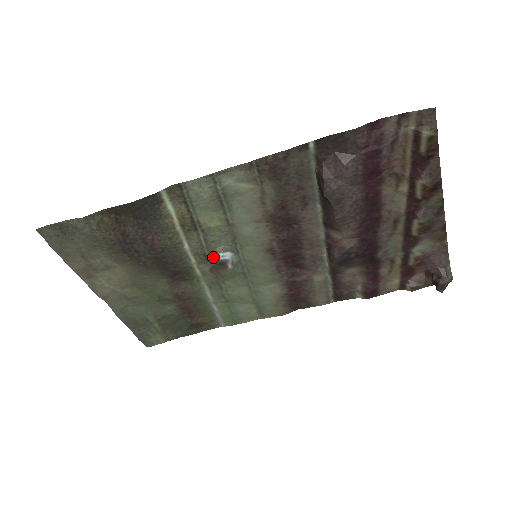
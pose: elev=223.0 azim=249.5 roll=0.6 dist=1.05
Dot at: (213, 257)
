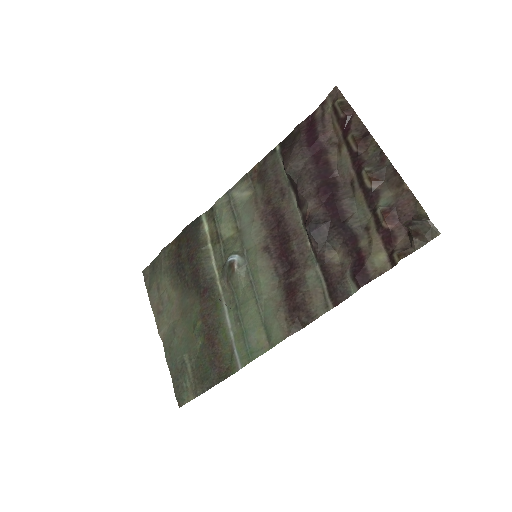
Dot at: (226, 262)
